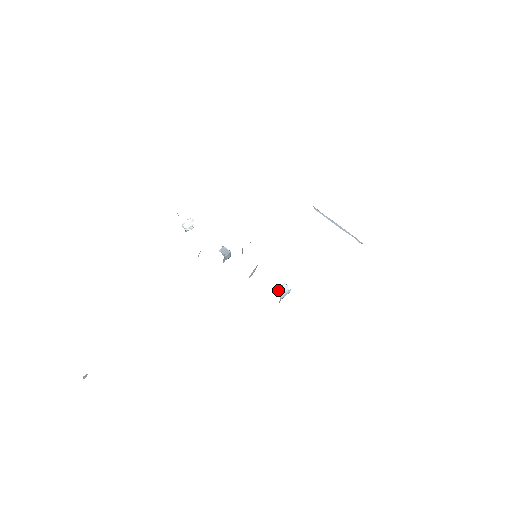
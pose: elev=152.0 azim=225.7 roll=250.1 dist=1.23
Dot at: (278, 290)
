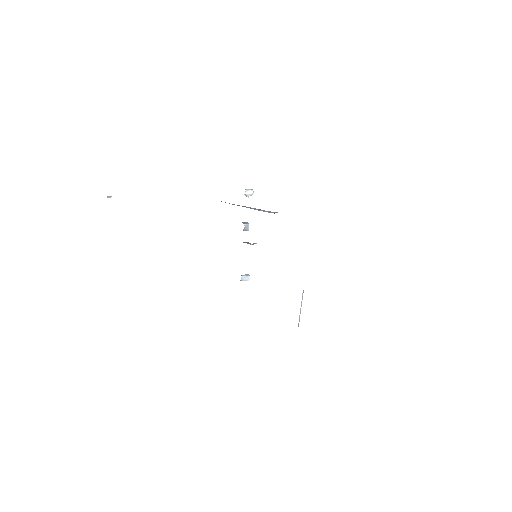
Dot at: (244, 276)
